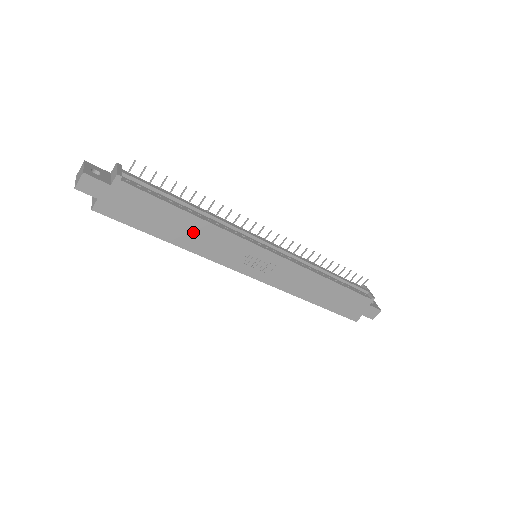
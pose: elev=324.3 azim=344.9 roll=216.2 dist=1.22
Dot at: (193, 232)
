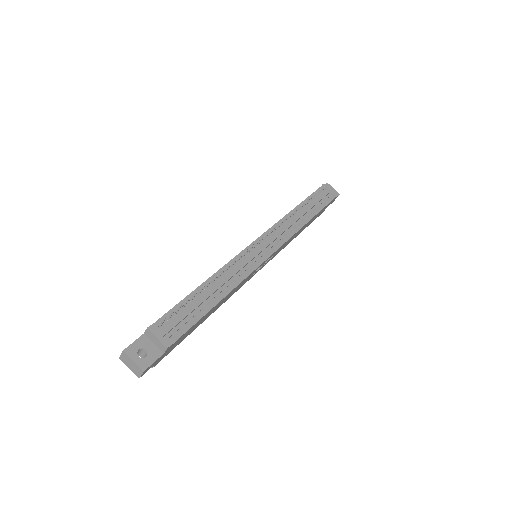
Dot at: occluded
